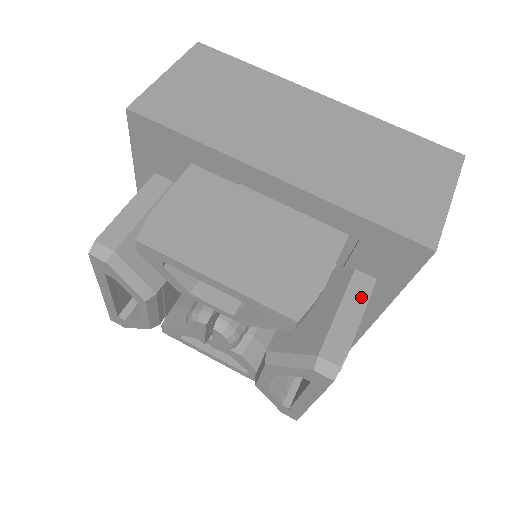
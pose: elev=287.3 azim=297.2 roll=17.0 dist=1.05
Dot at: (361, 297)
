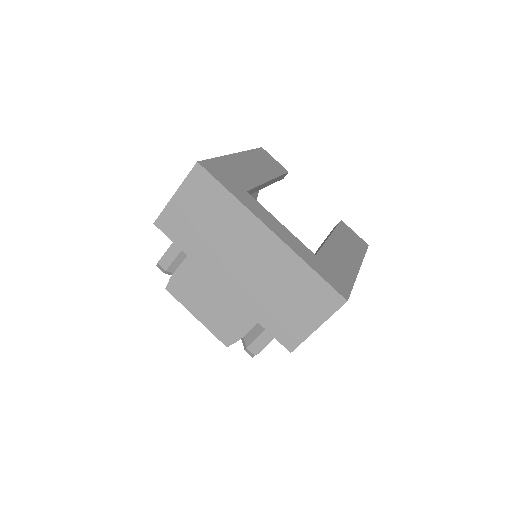
Dot at: occluded
